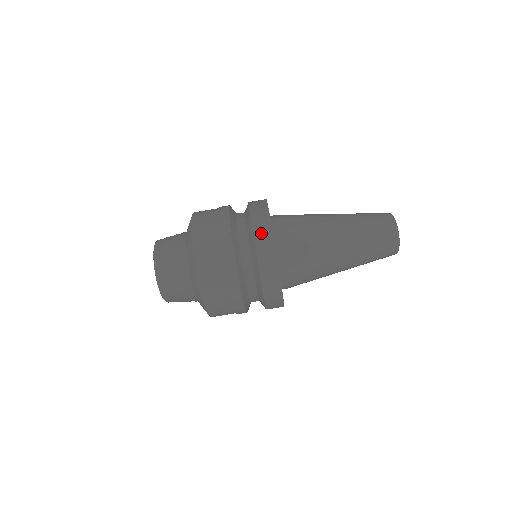
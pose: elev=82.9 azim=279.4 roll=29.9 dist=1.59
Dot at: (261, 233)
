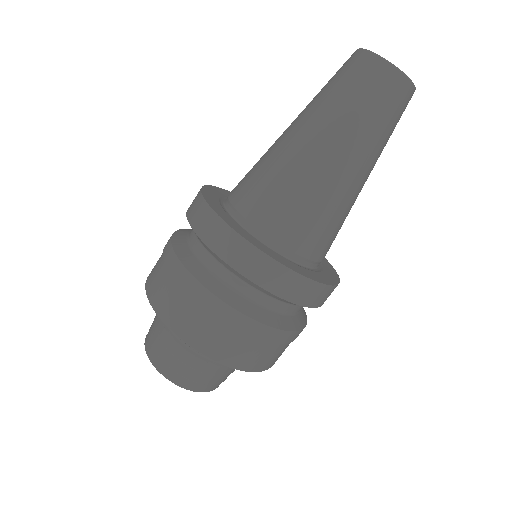
Dot at: (192, 206)
